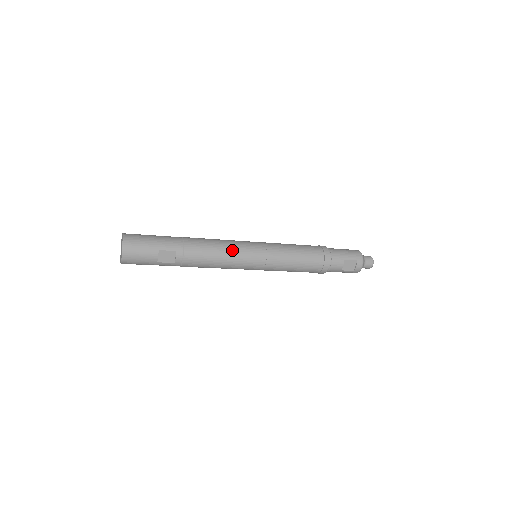
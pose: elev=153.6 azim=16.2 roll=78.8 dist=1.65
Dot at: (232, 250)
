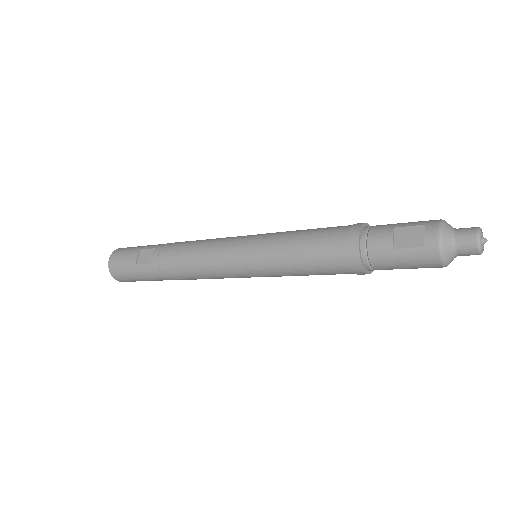
Dot at: (215, 240)
